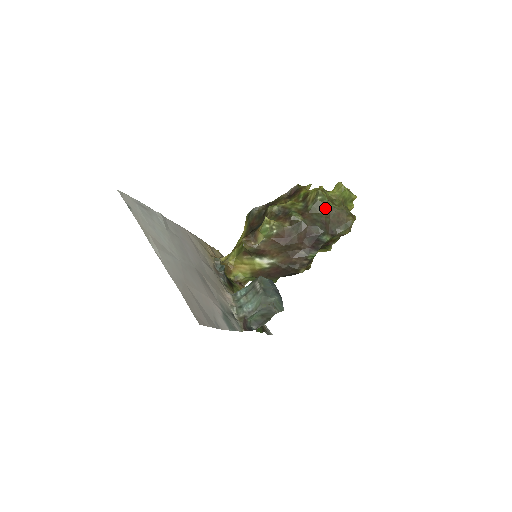
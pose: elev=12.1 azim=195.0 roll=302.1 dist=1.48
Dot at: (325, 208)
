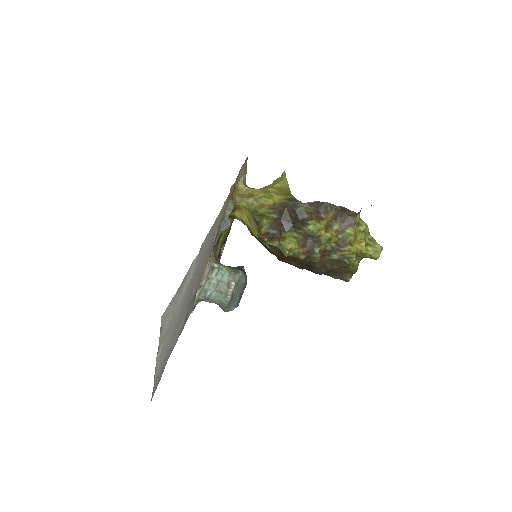
Dot at: (342, 266)
